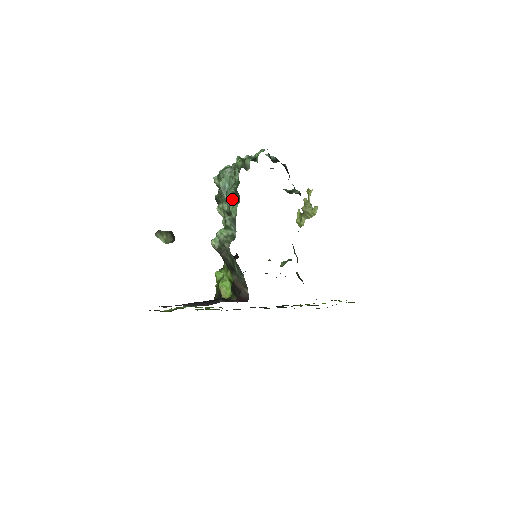
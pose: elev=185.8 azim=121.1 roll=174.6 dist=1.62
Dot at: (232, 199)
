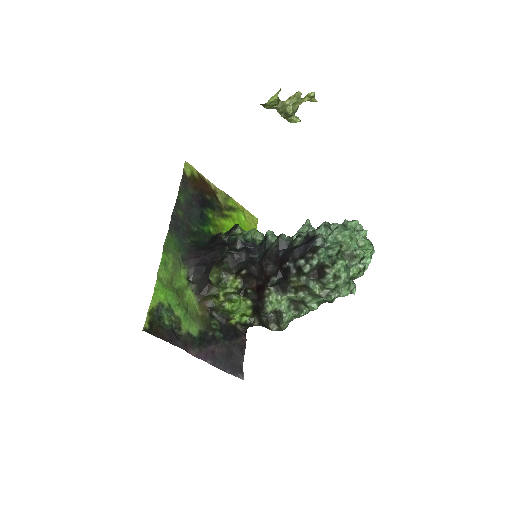
Dot at: (320, 301)
